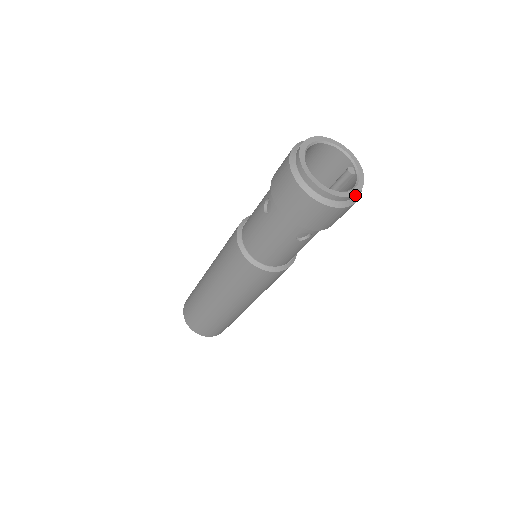
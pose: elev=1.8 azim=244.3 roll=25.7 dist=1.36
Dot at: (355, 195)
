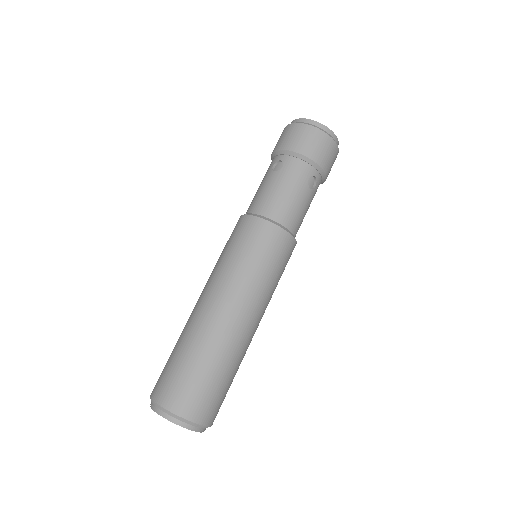
Dot at: occluded
